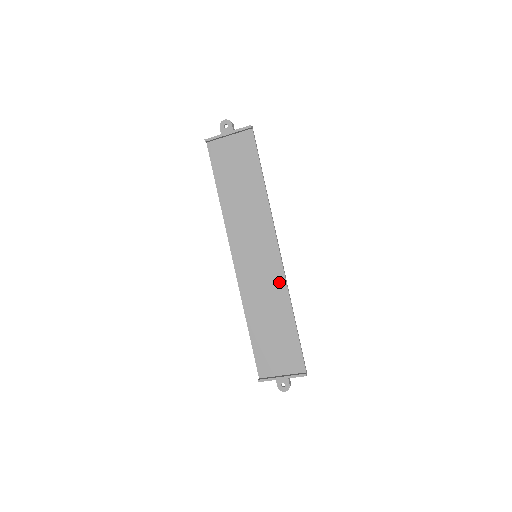
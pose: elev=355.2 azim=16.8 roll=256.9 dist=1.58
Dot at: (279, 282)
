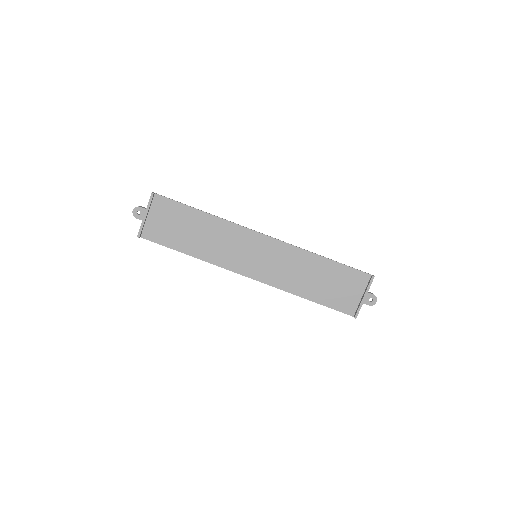
Dot at: (288, 251)
